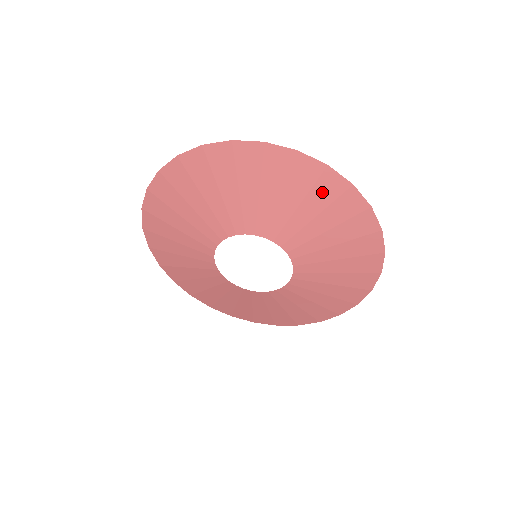
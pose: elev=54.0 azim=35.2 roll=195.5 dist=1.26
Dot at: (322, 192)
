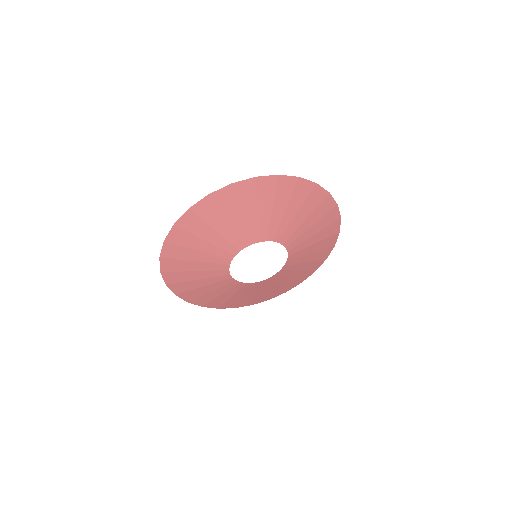
Dot at: (321, 210)
